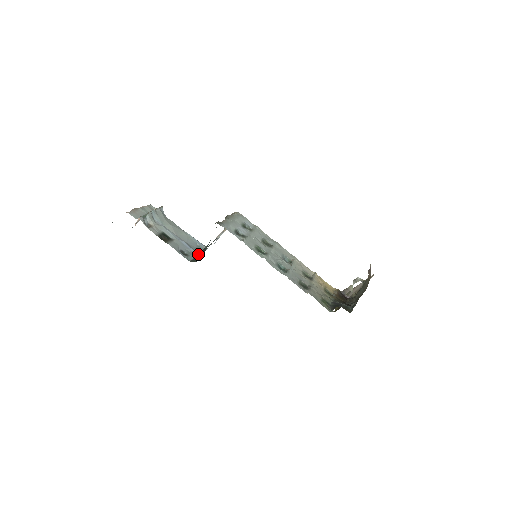
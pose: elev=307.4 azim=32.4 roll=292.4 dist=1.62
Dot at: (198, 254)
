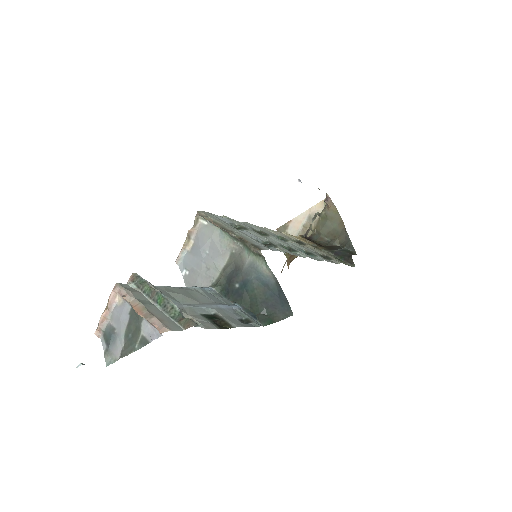
Dot at: (242, 307)
